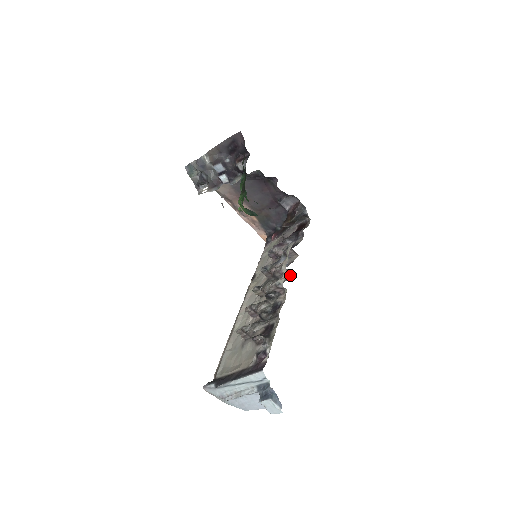
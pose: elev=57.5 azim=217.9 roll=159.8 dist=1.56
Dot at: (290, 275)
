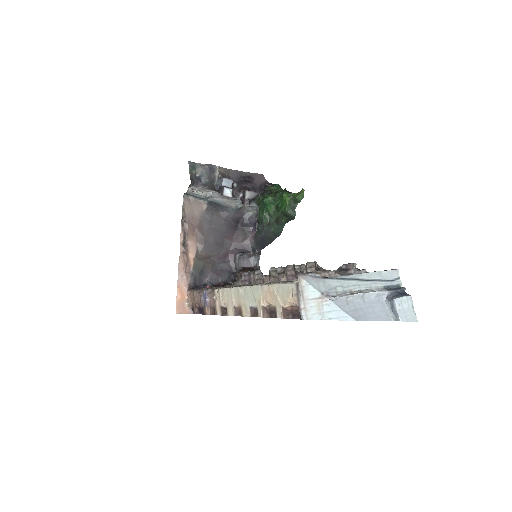
Dot at: occluded
